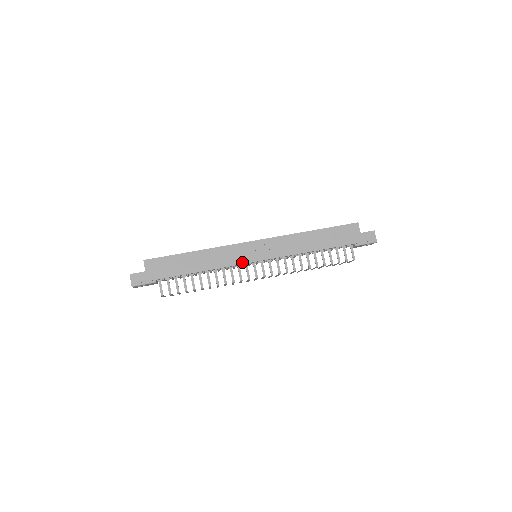
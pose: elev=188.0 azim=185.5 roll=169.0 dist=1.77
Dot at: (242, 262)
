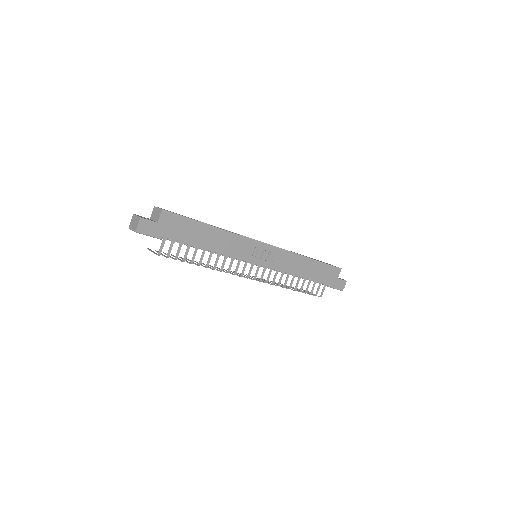
Dot at: (246, 259)
